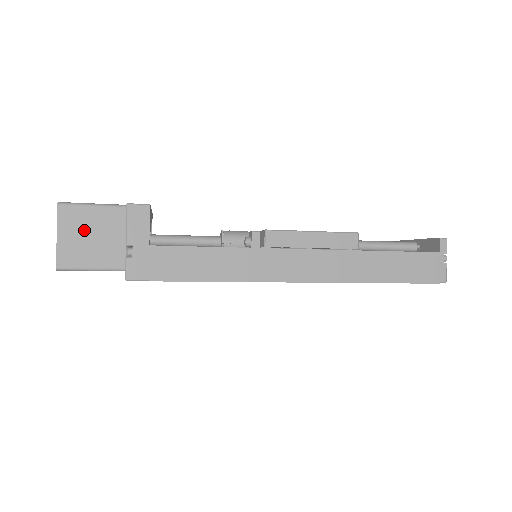
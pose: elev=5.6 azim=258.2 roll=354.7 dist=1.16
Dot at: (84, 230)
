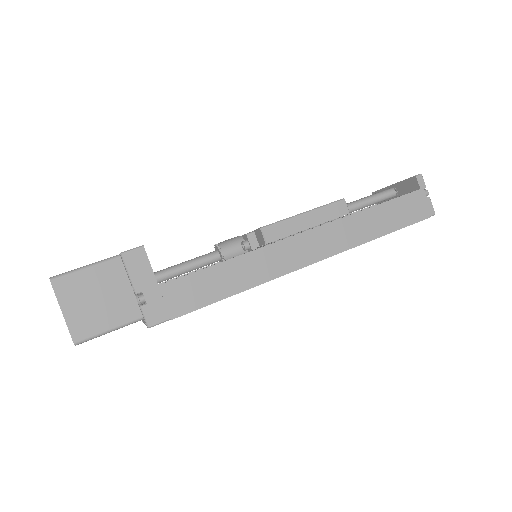
Dot at: (87, 295)
